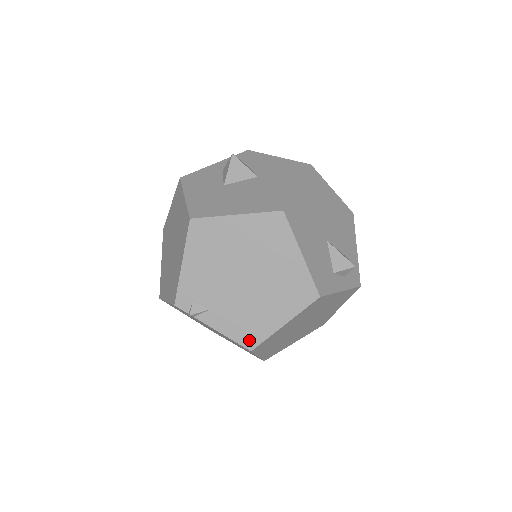
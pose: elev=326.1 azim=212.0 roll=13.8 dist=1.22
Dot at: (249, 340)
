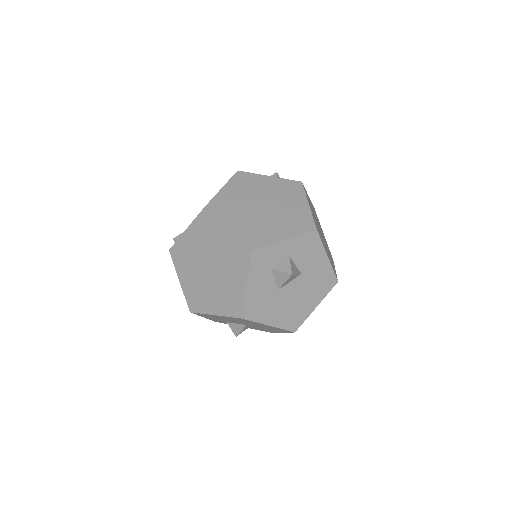
Dot at: occluded
